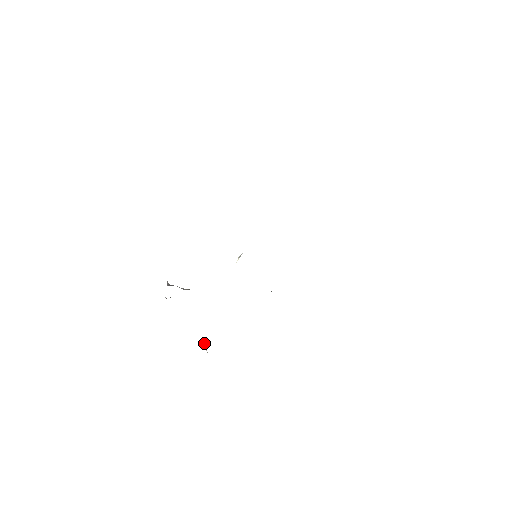
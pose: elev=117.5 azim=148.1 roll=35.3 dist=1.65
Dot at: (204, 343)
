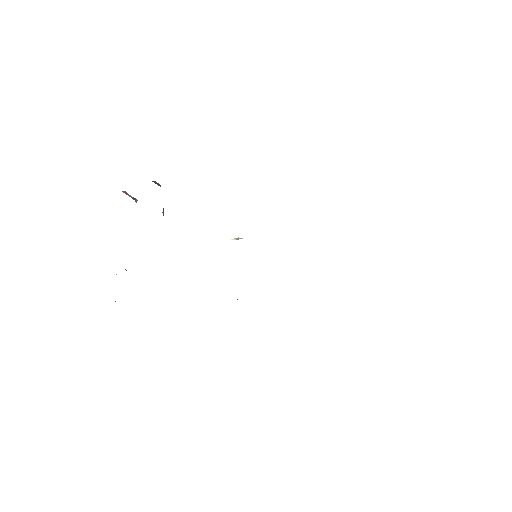
Dot at: occluded
